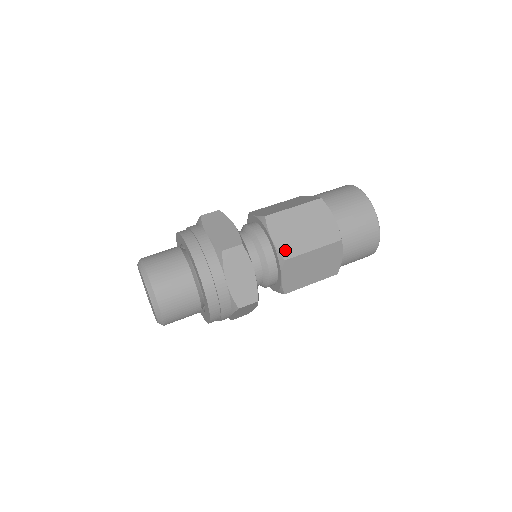
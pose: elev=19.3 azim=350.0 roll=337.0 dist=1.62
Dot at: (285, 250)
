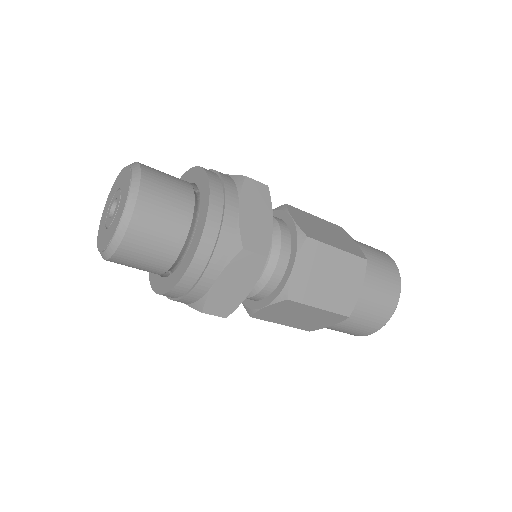
Dot at: (296, 289)
